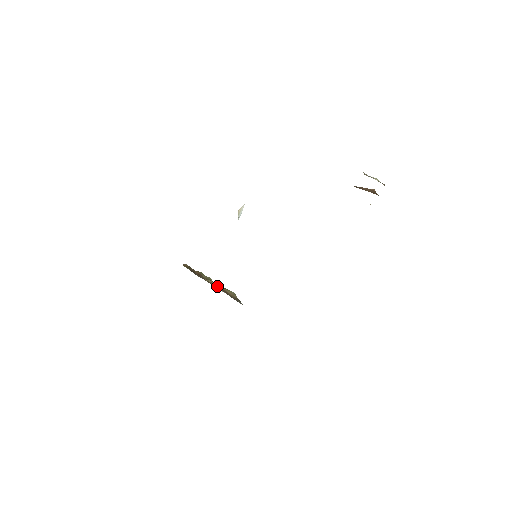
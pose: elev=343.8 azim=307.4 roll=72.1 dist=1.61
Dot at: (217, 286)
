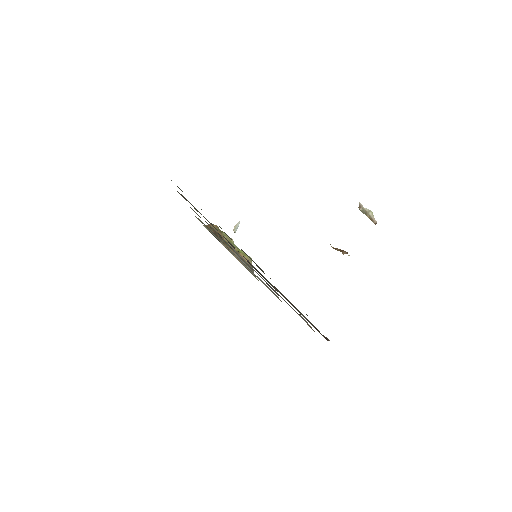
Dot at: occluded
